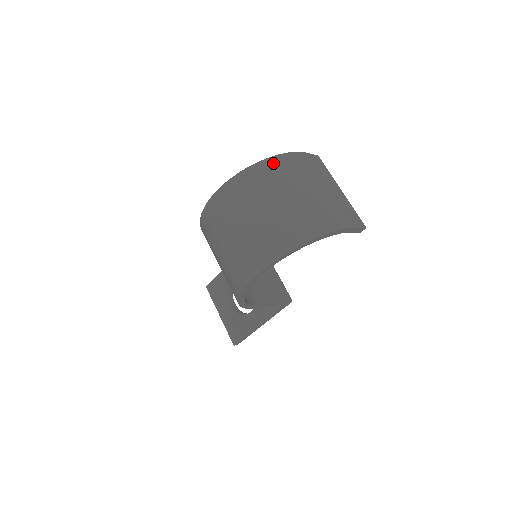
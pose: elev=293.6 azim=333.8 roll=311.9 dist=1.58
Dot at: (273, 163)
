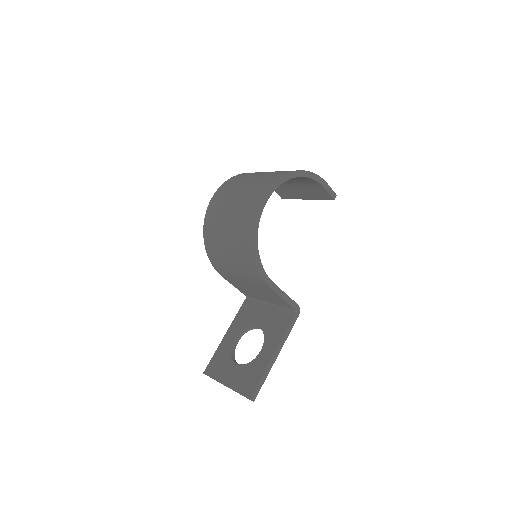
Dot at: occluded
